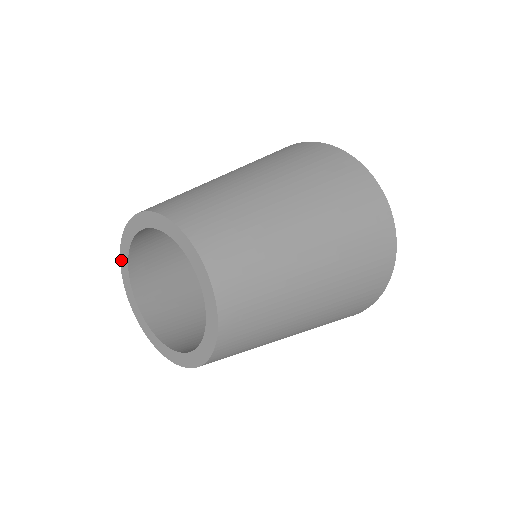
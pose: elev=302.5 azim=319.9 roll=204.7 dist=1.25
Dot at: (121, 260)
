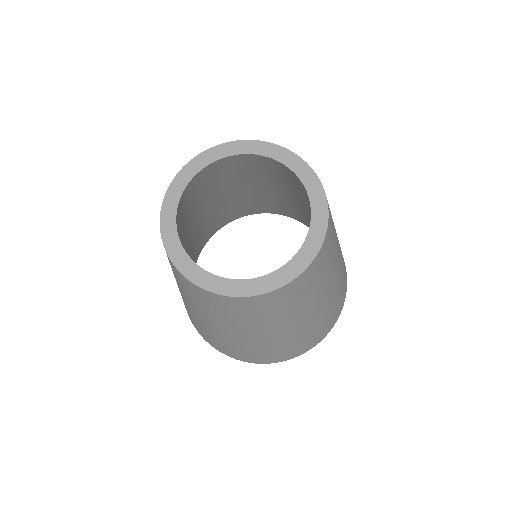
Dot at: (184, 169)
